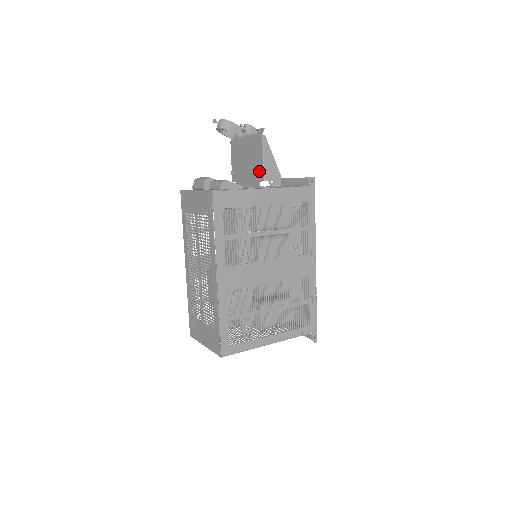
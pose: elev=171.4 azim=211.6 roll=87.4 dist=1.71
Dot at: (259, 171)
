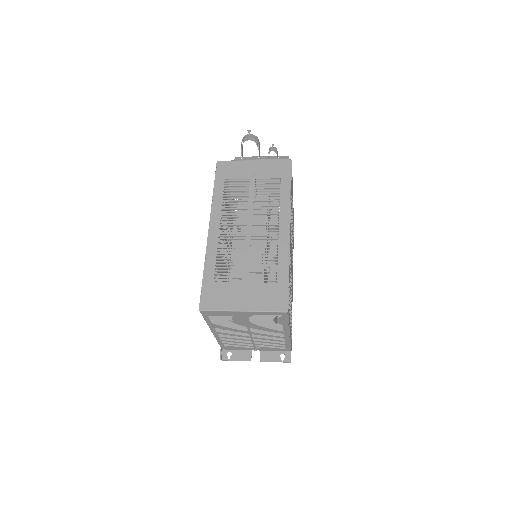
Dot at: occluded
